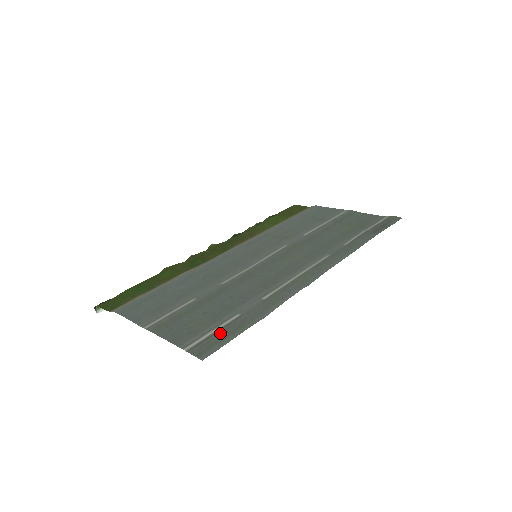
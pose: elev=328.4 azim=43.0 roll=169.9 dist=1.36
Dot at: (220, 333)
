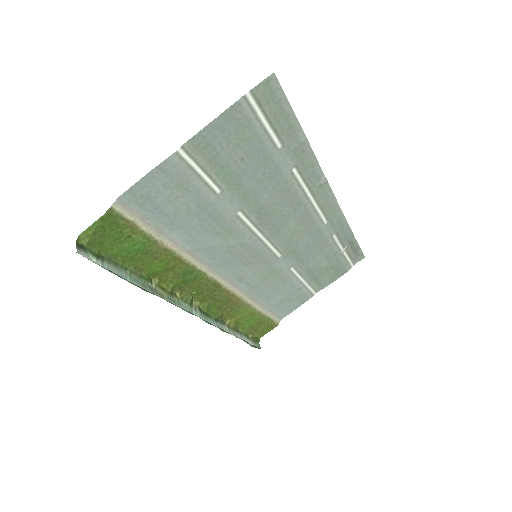
Dot at: (273, 117)
